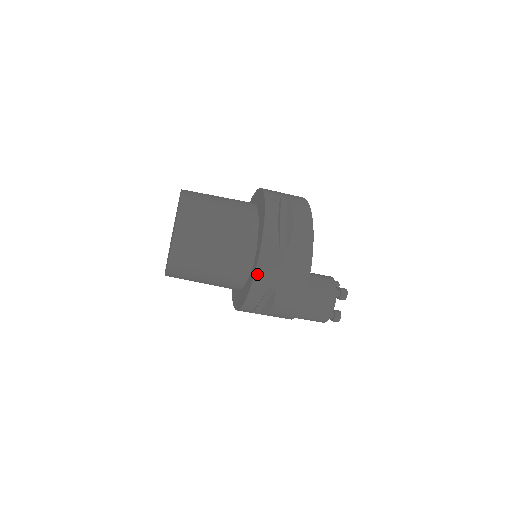
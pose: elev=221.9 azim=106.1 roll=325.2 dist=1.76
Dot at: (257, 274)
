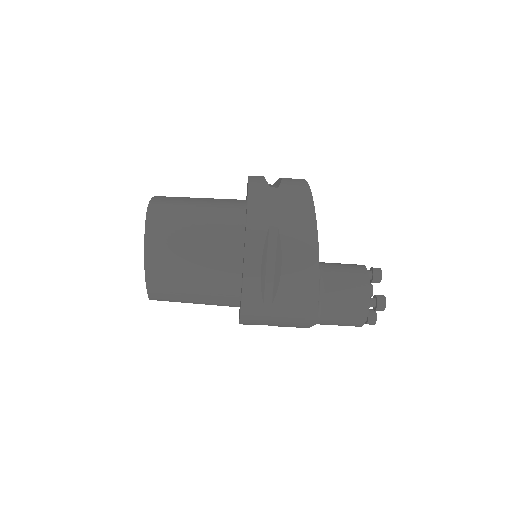
Dot at: (250, 211)
